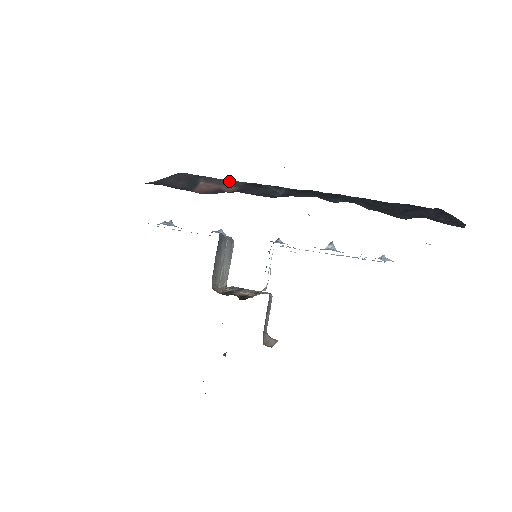
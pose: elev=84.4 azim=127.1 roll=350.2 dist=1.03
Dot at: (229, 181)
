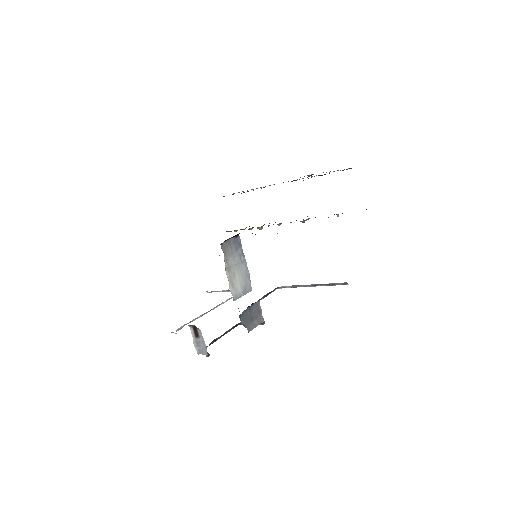
Dot at: occluded
